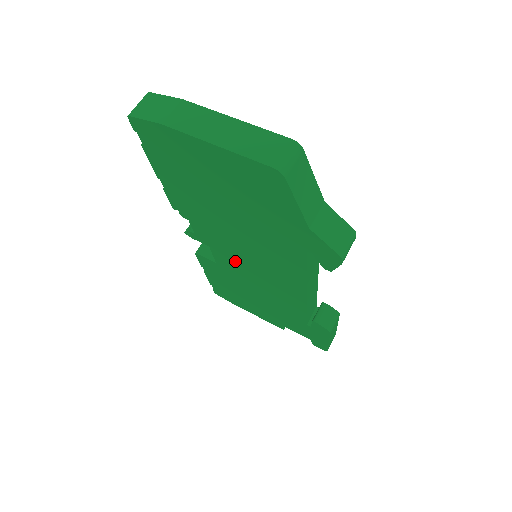
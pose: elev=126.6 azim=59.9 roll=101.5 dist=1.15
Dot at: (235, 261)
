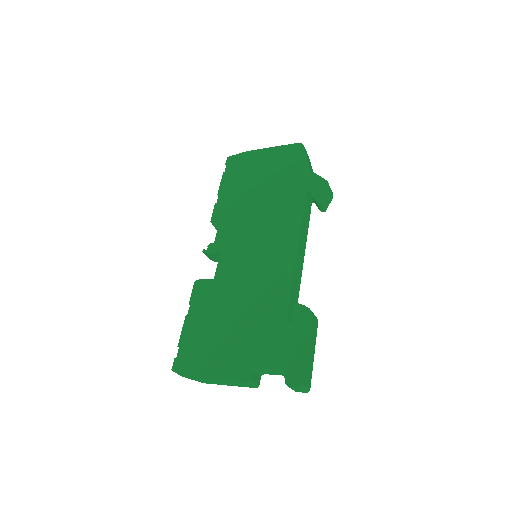
Dot at: (239, 256)
